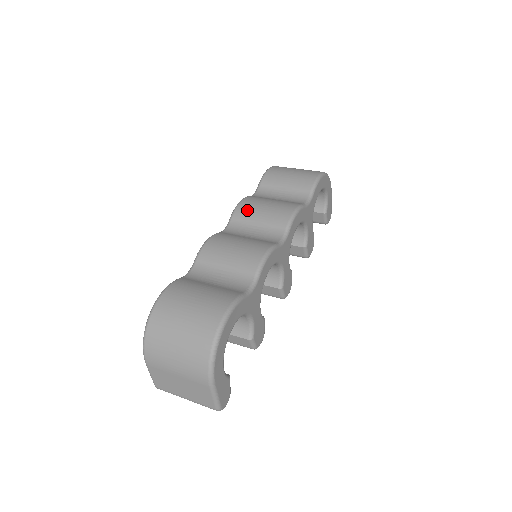
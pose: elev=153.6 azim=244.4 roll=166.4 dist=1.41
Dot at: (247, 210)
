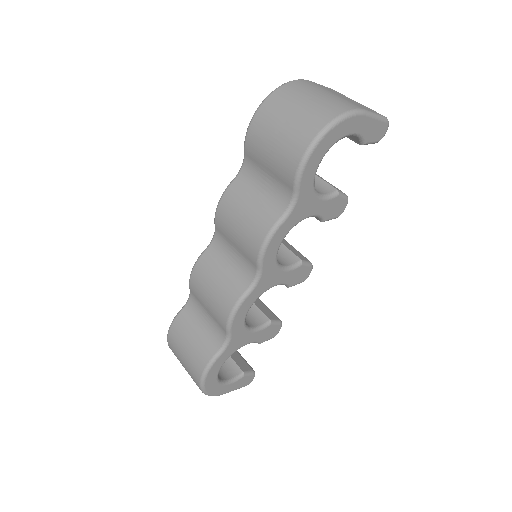
Dot at: (223, 223)
